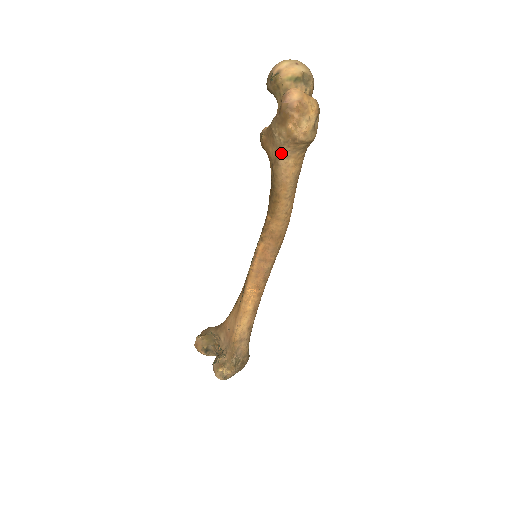
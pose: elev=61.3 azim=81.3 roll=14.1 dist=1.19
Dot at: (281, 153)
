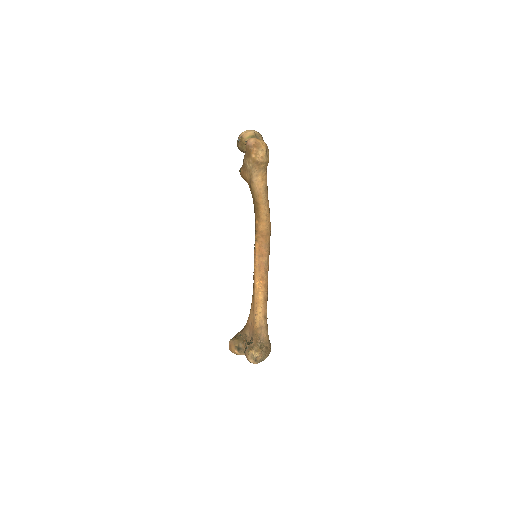
Dot at: (253, 174)
